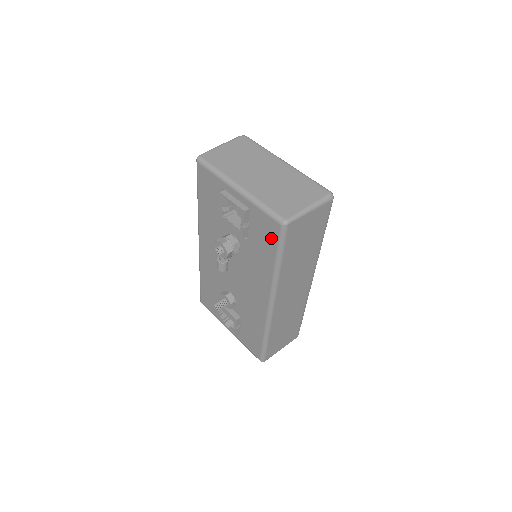
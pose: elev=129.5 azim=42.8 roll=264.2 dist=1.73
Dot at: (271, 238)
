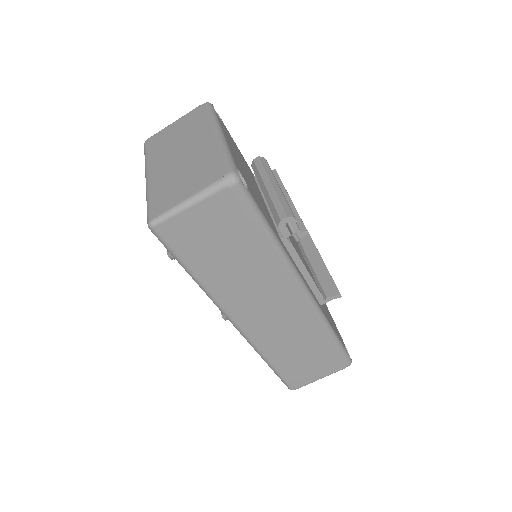
Dot at: occluded
